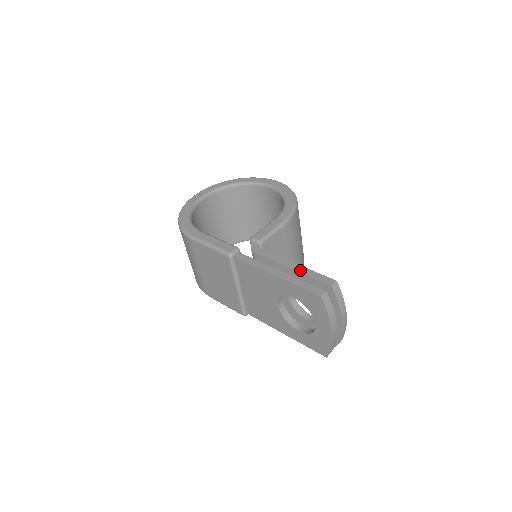
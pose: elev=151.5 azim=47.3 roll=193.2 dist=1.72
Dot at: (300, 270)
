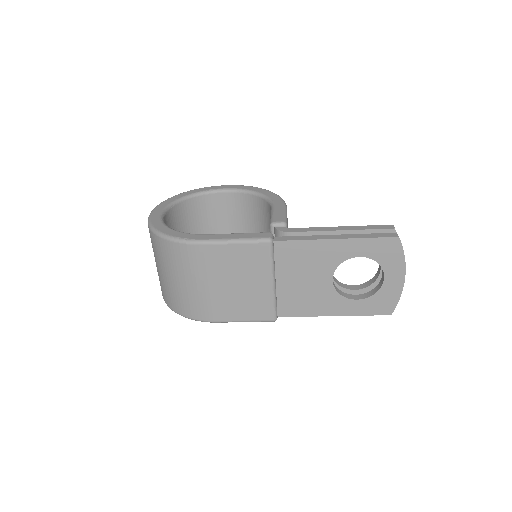
Dot at: (353, 228)
